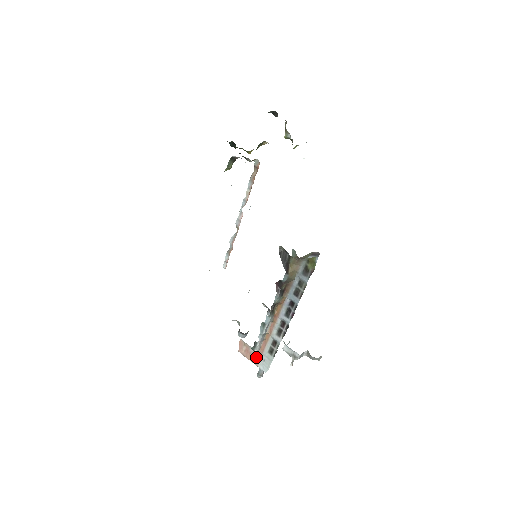
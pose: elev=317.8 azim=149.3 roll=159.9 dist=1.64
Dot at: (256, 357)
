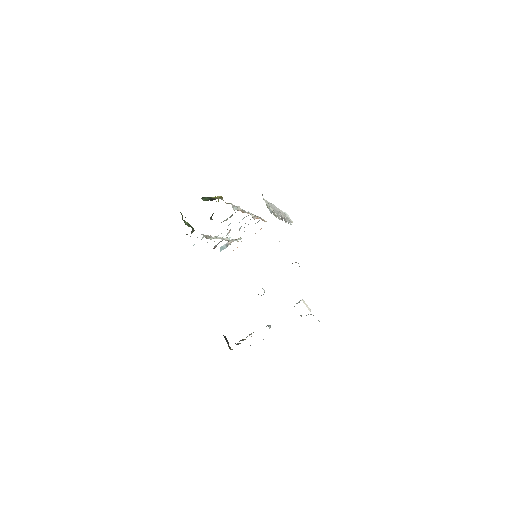
Dot at: occluded
